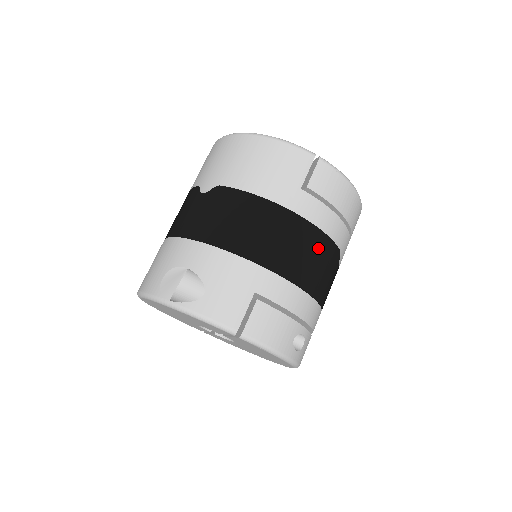
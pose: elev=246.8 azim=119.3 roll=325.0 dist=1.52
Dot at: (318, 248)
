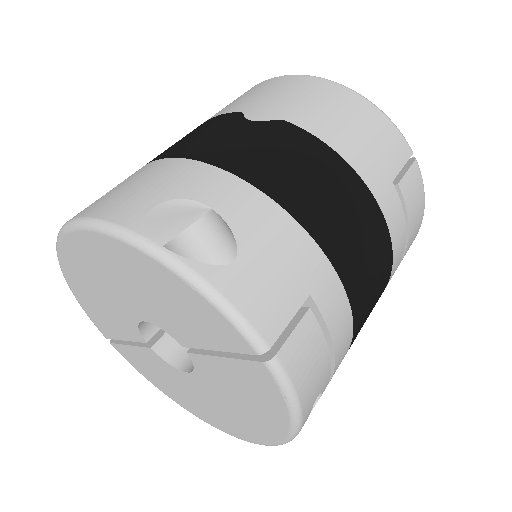
Dot at: (382, 273)
